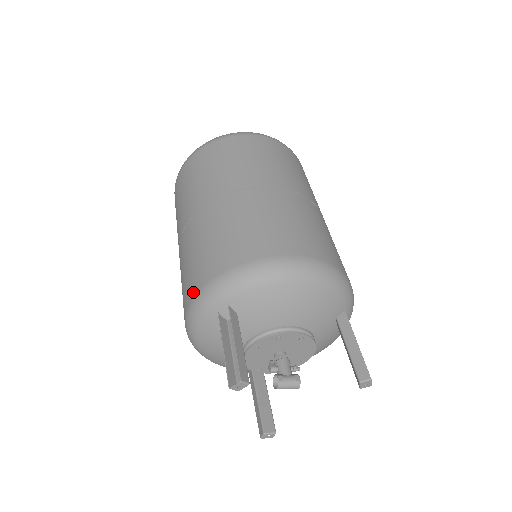
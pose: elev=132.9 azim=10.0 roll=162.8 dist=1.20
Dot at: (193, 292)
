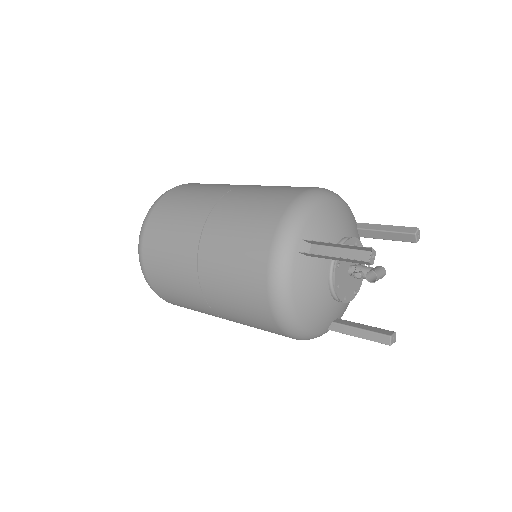
Dot at: (264, 260)
